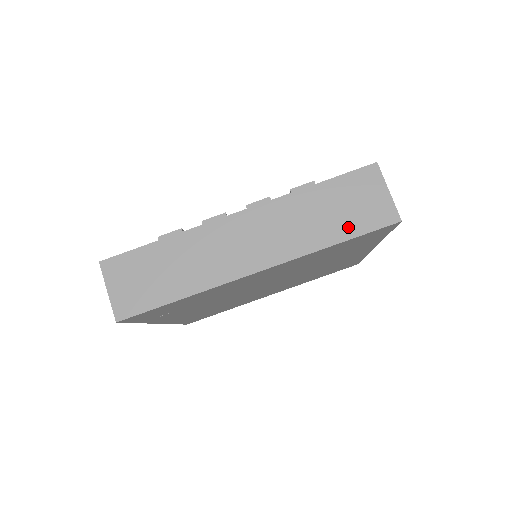
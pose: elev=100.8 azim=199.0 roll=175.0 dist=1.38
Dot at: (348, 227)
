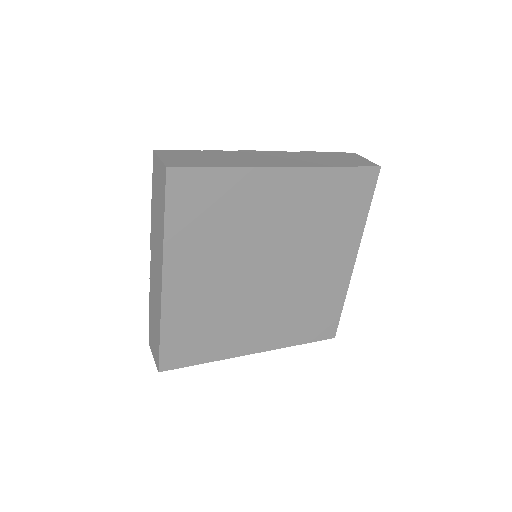
Dot at: (346, 163)
